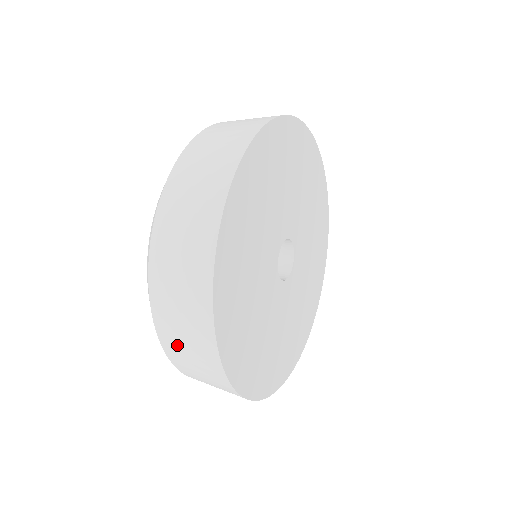
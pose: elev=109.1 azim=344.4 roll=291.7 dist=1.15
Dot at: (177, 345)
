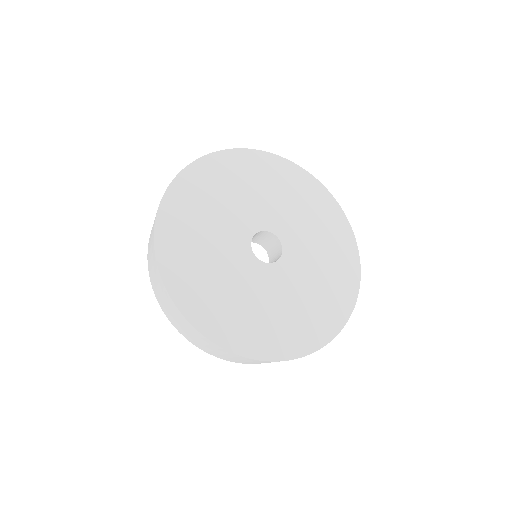
Dot at: (189, 336)
